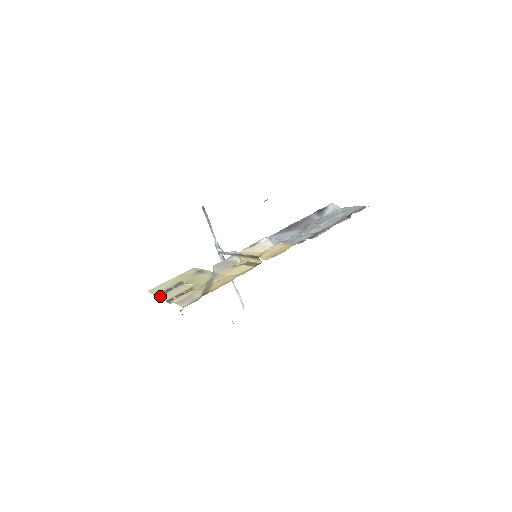
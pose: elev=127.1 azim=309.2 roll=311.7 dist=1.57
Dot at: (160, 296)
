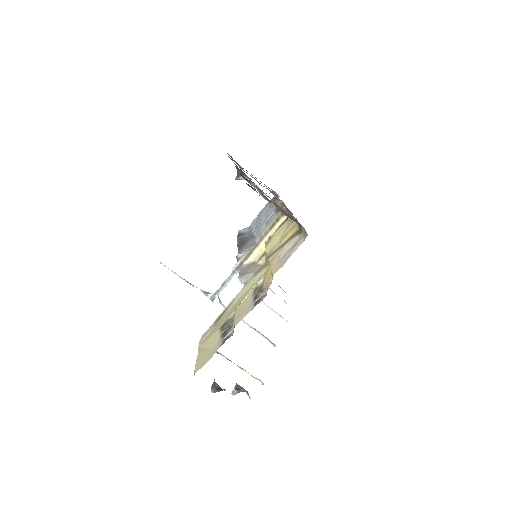
Dot at: (234, 325)
